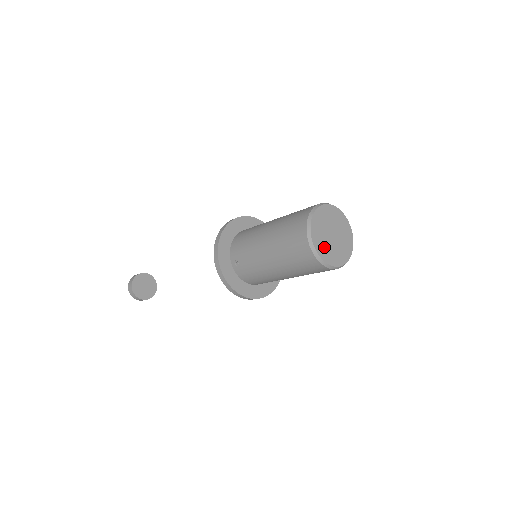
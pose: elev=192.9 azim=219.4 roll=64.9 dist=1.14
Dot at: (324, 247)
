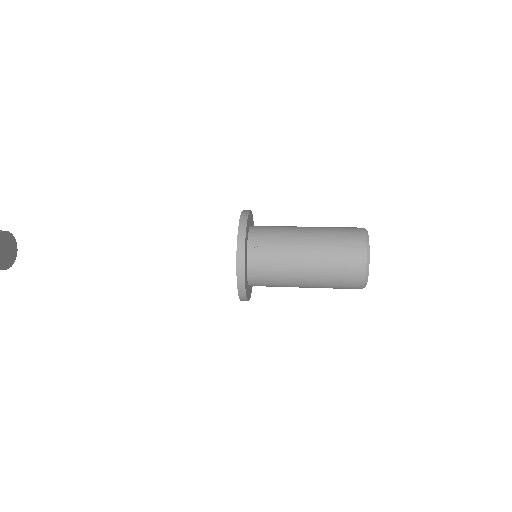
Dot at: occluded
